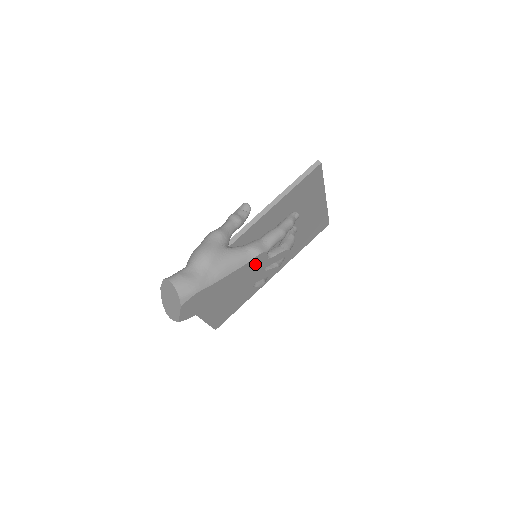
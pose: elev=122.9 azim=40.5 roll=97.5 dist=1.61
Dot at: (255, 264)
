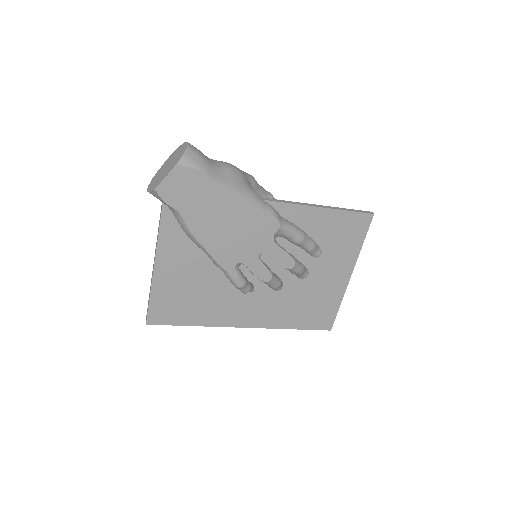
Dot at: (261, 227)
